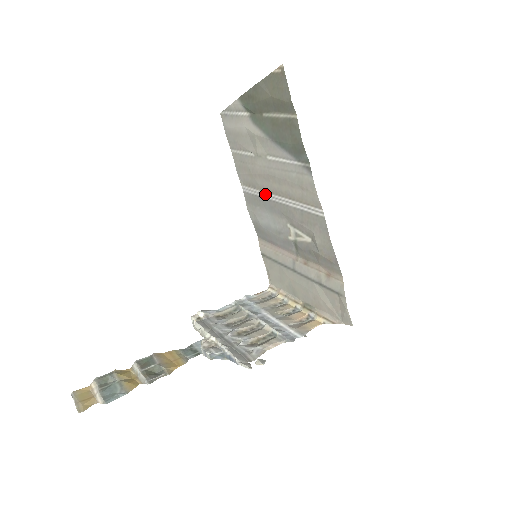
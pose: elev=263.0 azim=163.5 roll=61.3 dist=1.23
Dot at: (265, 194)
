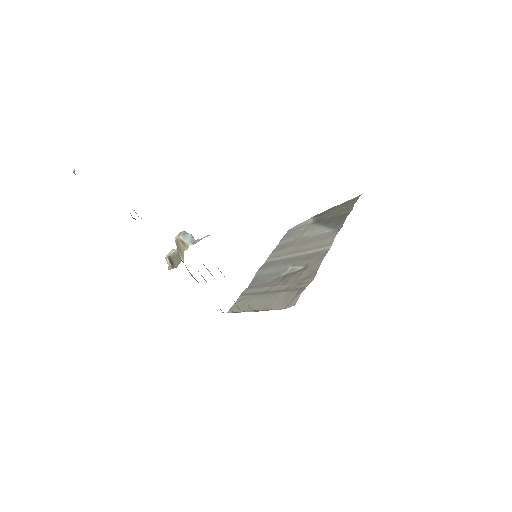
Dot at: (285, 256)
